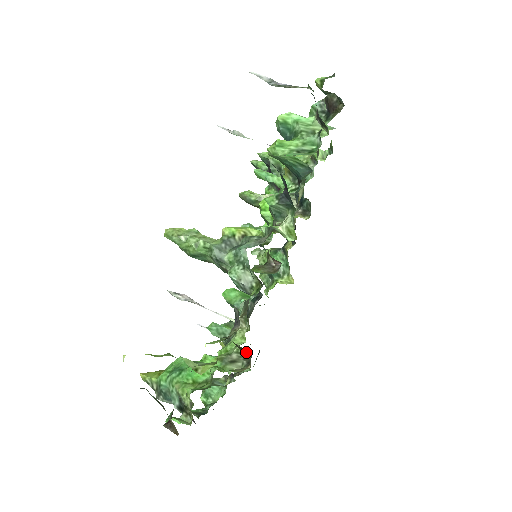
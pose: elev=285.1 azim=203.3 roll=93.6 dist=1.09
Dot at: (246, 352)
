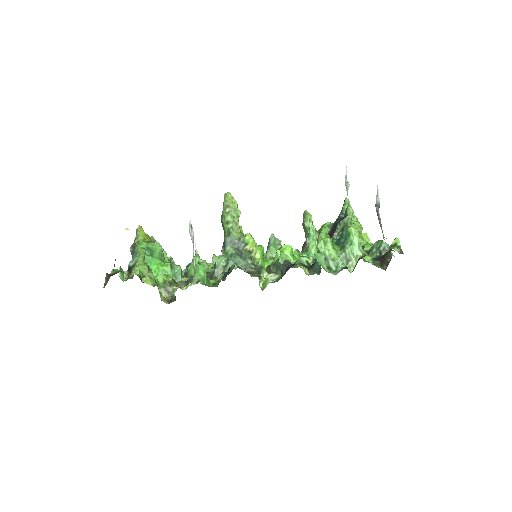
Dot at: (175, 296)
